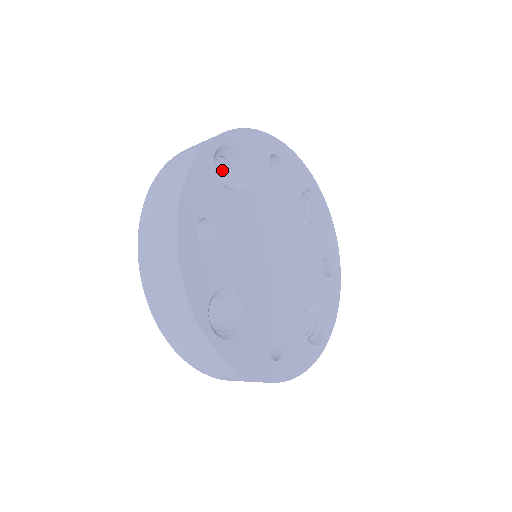
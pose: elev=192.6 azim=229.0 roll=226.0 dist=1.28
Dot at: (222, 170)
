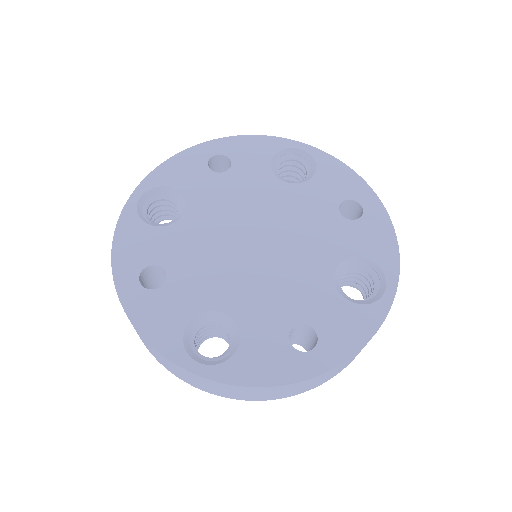
Dot at: (175, 209)
